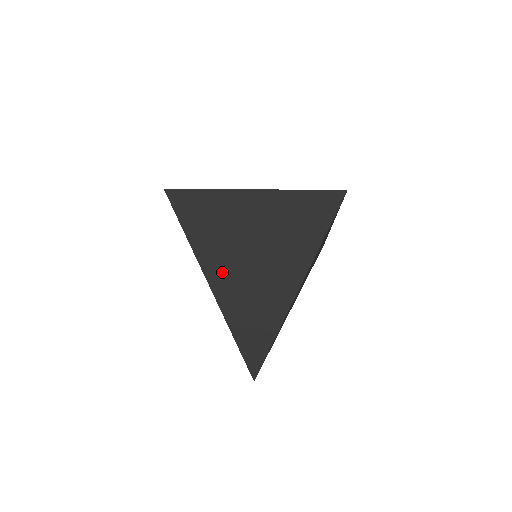
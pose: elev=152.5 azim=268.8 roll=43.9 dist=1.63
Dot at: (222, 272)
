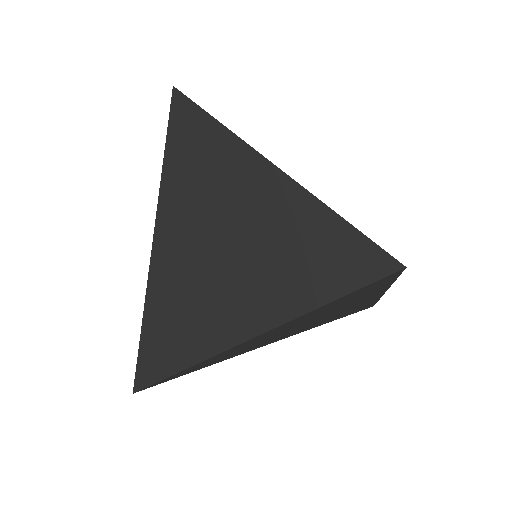
Dot at: (174, 244)
